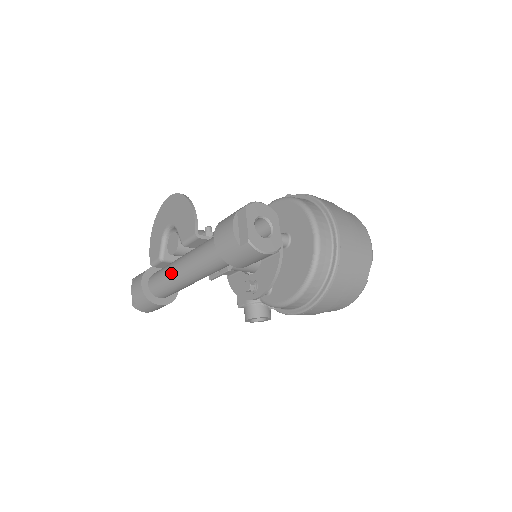
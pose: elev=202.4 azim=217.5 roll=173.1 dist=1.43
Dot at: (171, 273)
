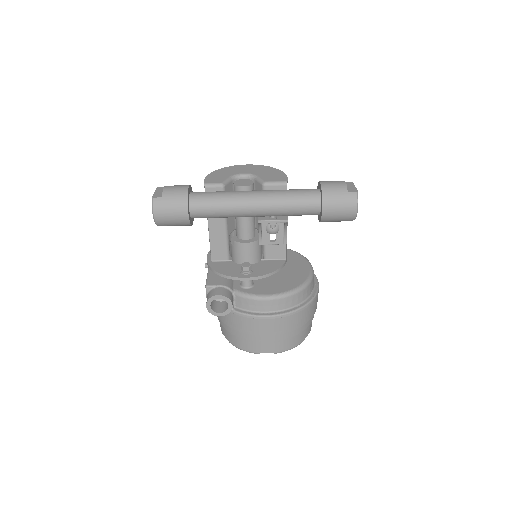
Dot at: (237, 193)
